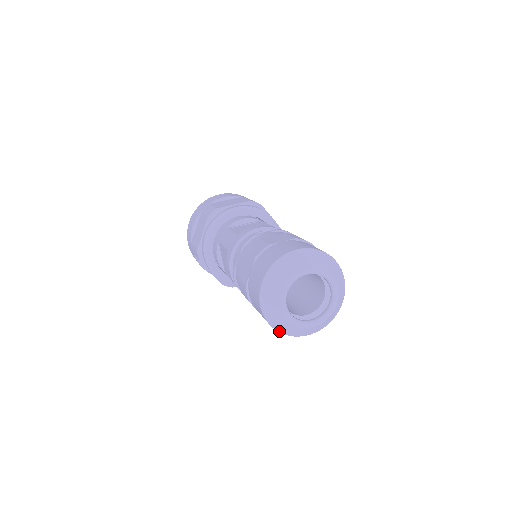
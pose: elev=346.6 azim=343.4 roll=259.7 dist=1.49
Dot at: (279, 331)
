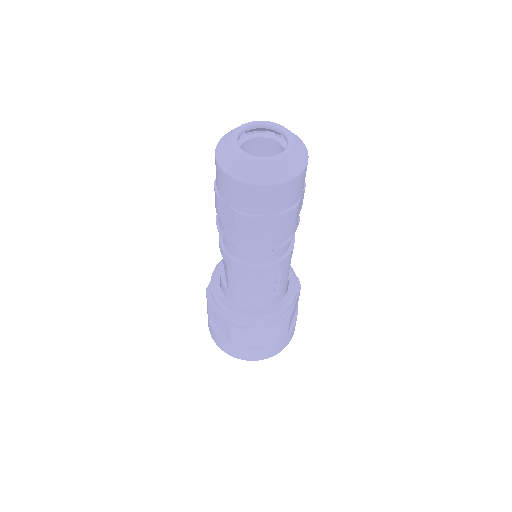
Dot at: (234, 177)
